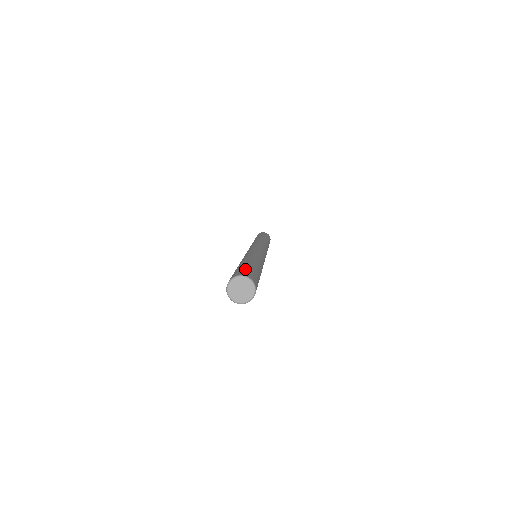
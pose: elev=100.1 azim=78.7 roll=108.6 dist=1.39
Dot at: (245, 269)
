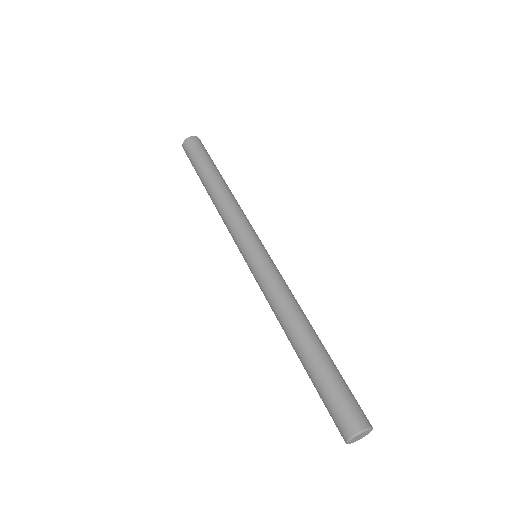
Dot at: (333, 405)
